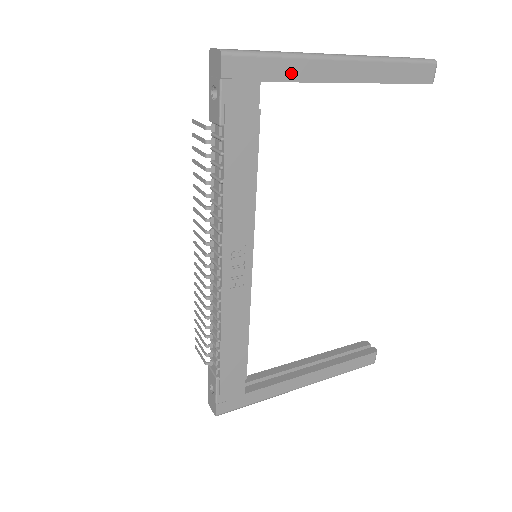
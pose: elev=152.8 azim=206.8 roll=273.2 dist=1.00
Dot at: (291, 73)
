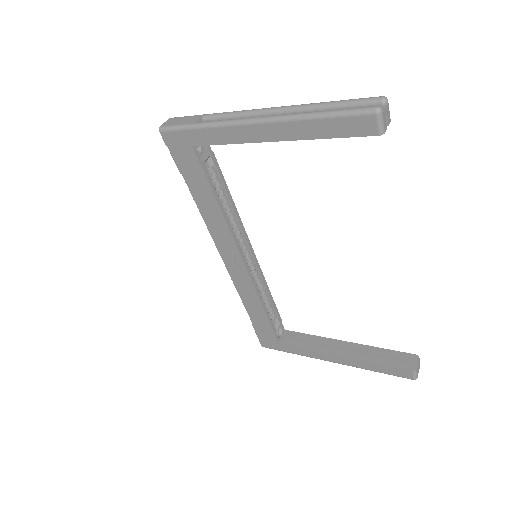
Dot at: (212, 138)
